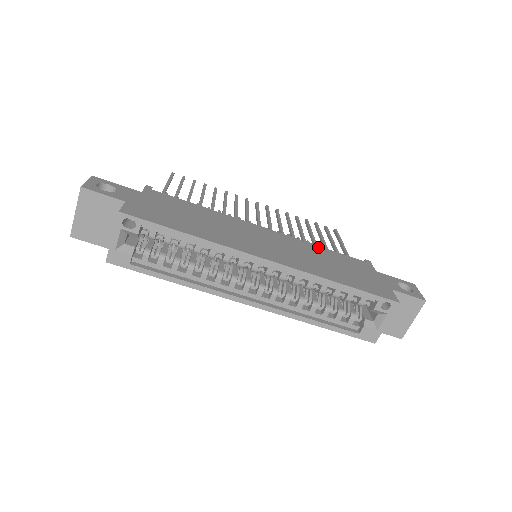
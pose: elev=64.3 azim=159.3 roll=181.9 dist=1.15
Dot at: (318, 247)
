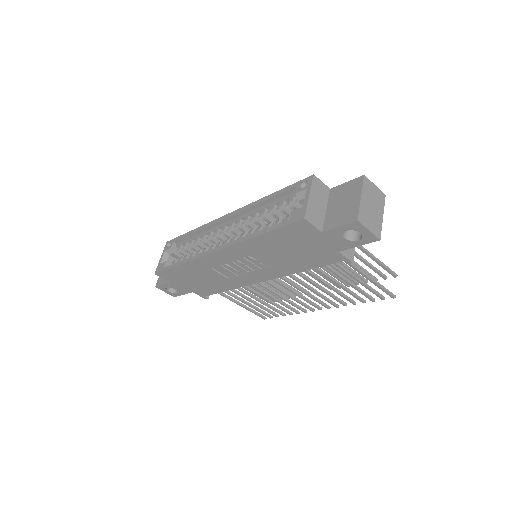
Dot at: occluded
